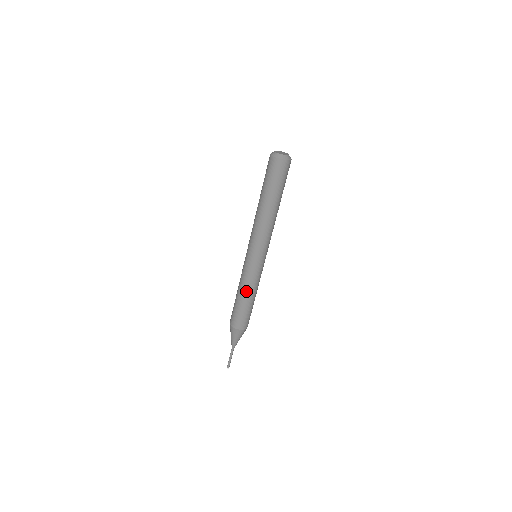
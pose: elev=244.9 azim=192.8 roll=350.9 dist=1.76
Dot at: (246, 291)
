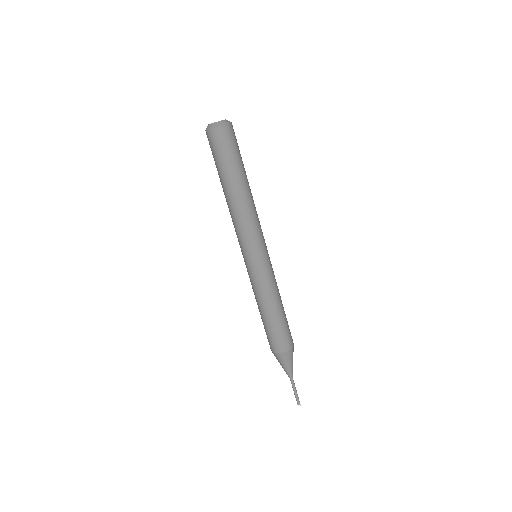
Dot at: (276, 298)
